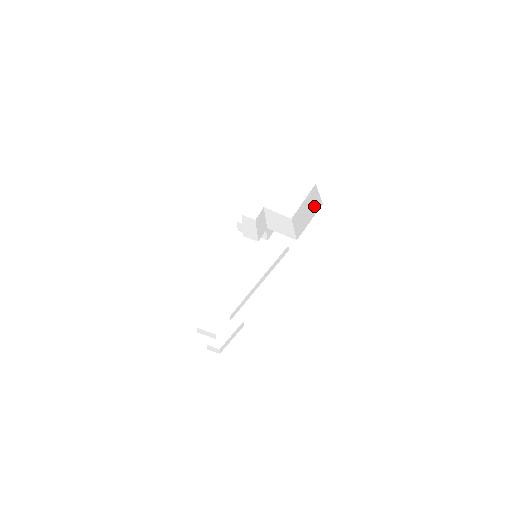
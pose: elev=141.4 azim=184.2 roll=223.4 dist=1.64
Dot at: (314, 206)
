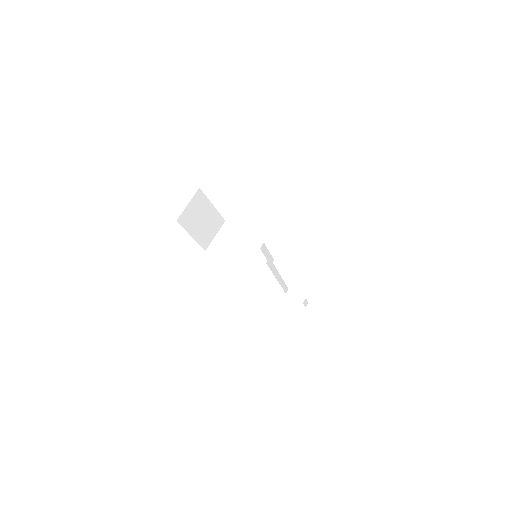
Dot at: occluded
